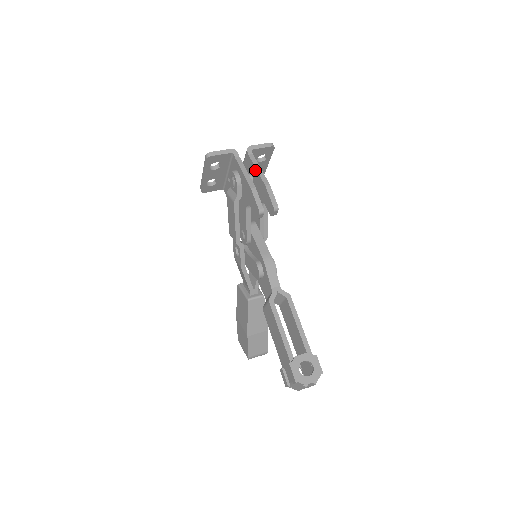
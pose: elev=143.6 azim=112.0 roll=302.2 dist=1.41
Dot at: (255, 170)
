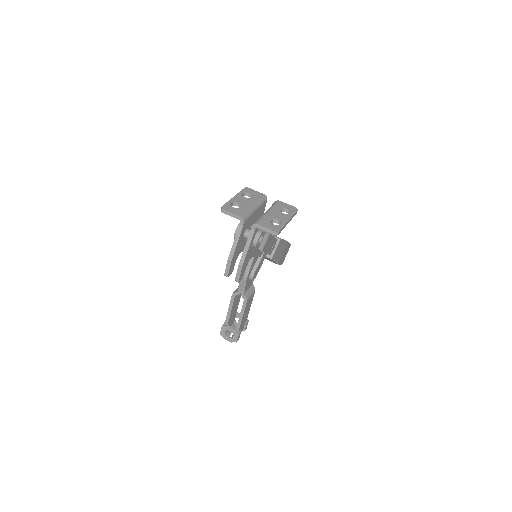
Dot at: (246, 245)
